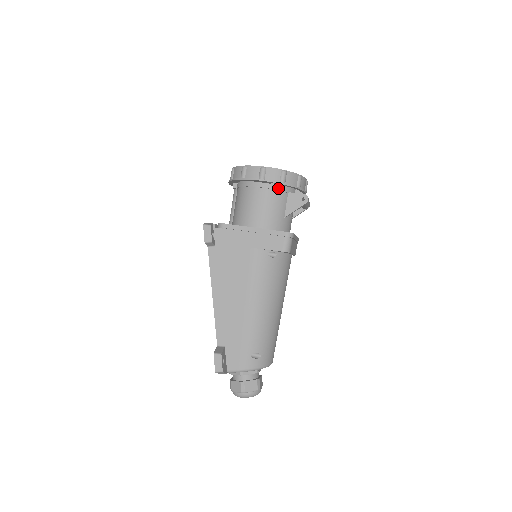
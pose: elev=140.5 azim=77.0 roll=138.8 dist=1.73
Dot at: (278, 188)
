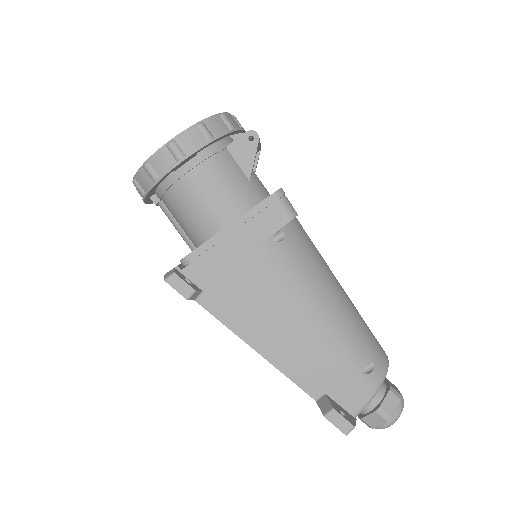
Dot at: (210, 152)
